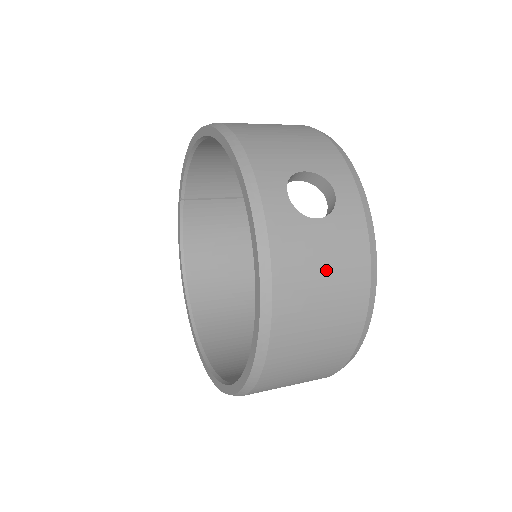
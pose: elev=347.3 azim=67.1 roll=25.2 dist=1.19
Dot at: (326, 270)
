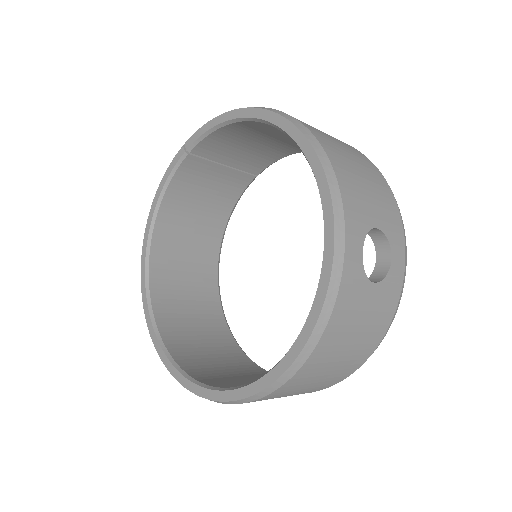
Dot at: (360, 331)
